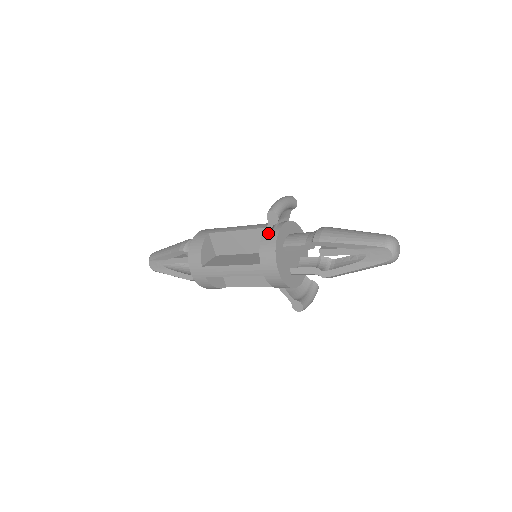
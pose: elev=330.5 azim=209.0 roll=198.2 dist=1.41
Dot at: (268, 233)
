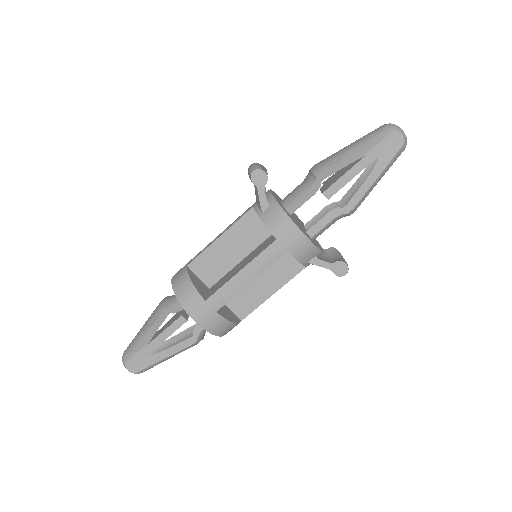
Dot at: (263, 201)
